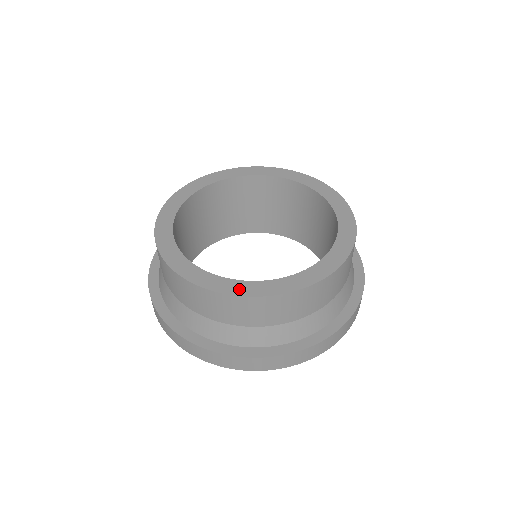
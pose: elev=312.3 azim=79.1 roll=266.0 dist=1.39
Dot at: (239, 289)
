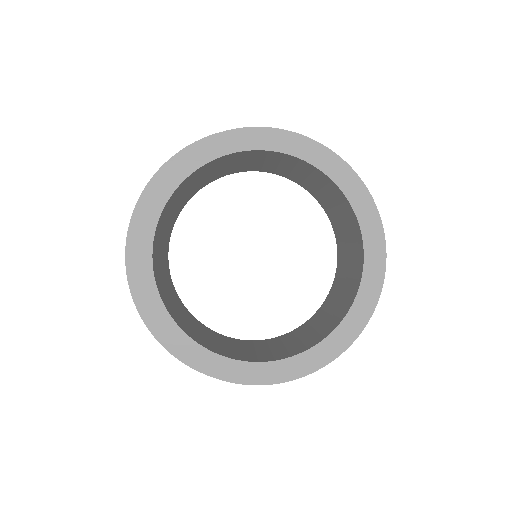
Dot at: (153, 313)
